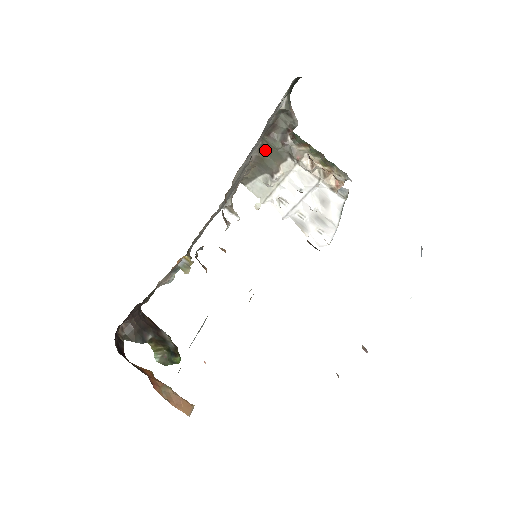
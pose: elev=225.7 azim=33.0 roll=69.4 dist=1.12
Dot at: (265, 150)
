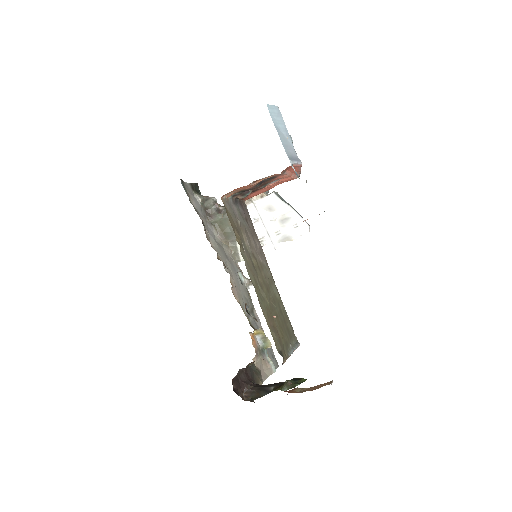
Dot at: (219, 227)
